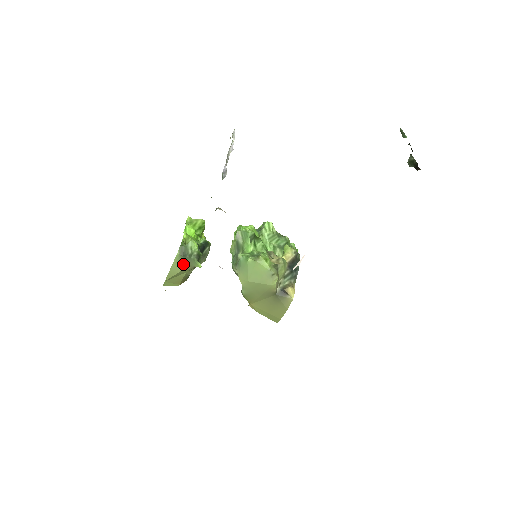
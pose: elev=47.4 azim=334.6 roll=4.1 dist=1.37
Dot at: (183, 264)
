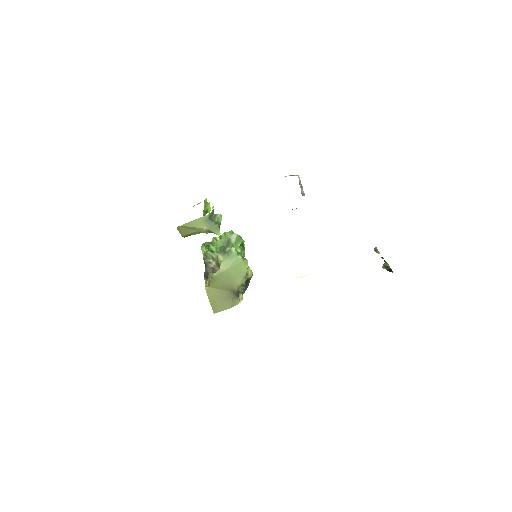
Dot at: (204, 224)
